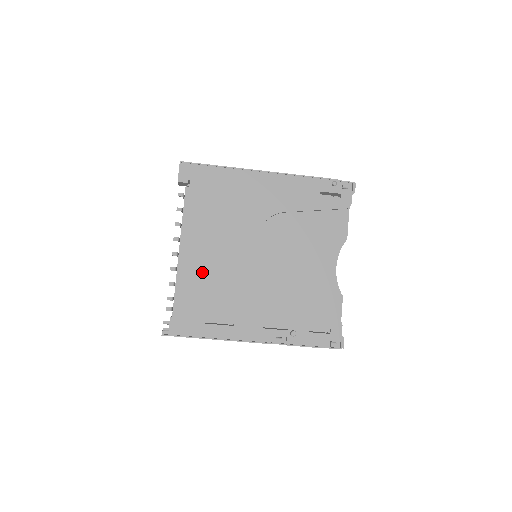
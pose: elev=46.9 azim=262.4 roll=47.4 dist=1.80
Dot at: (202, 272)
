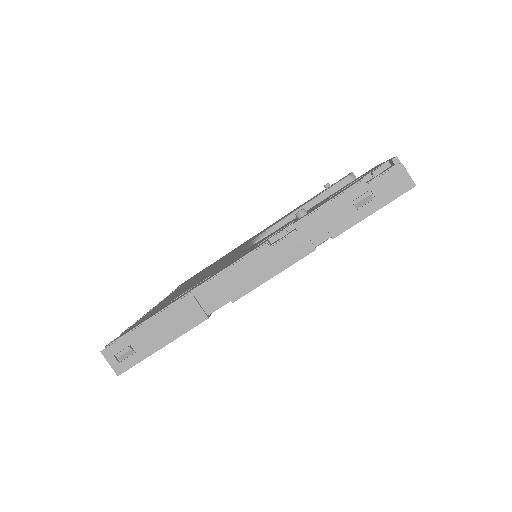
Dot at: occluded
